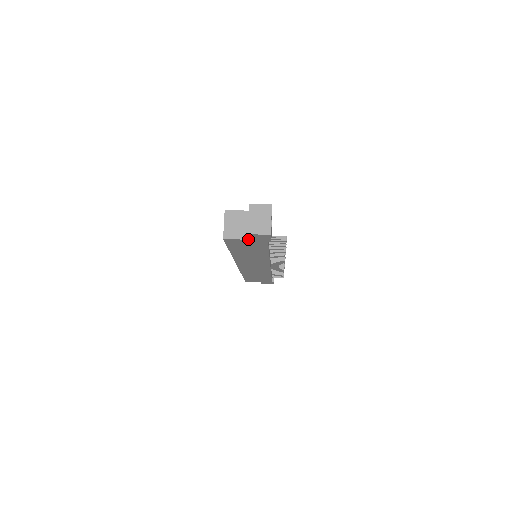
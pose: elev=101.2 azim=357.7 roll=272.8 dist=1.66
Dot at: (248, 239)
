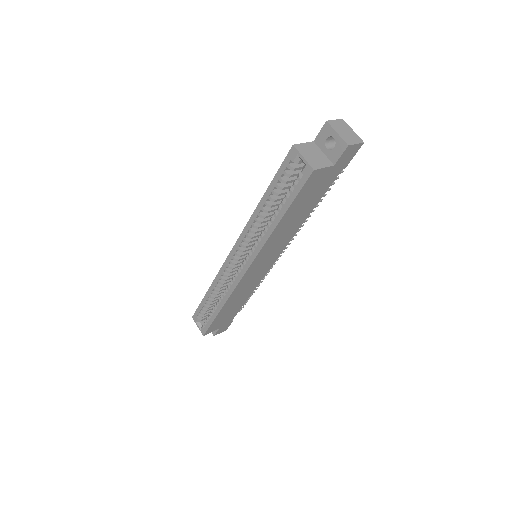
Dot at: (333, 165)
